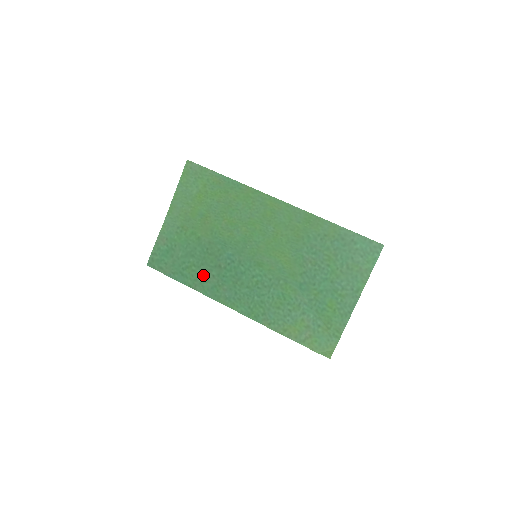
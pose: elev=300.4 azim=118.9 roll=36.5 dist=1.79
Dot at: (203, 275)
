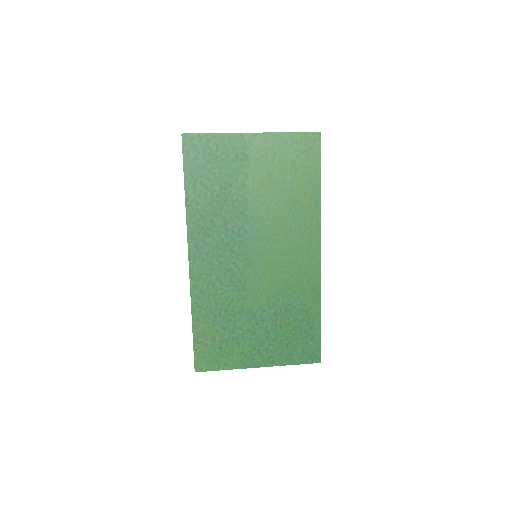
Dot at: (207, 209)
